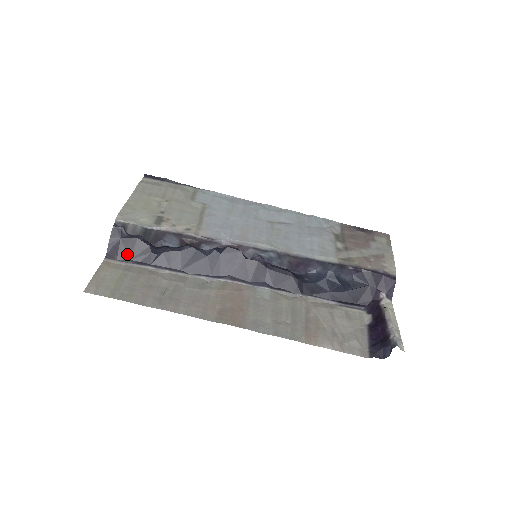
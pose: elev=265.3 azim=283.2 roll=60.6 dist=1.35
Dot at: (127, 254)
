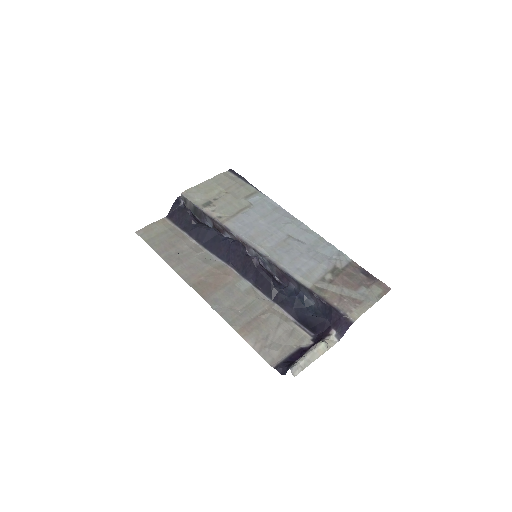
Dot at: (178, 219)
